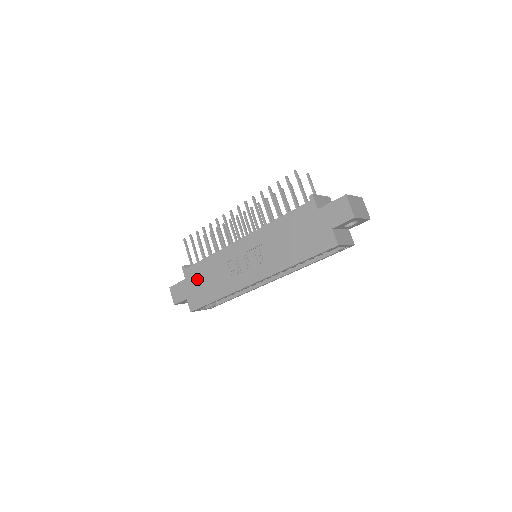
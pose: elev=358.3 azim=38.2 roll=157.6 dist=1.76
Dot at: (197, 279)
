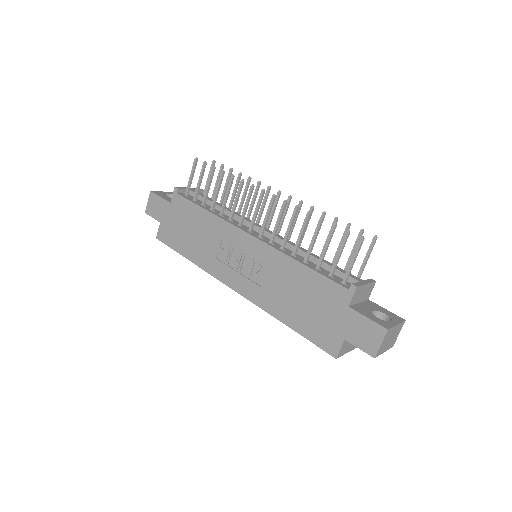
Dot at: (182, 217)
